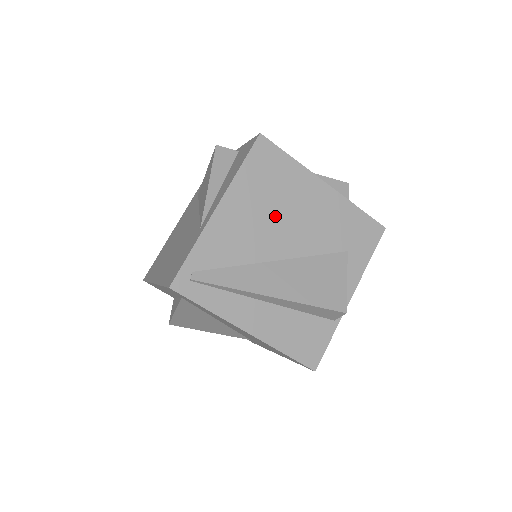
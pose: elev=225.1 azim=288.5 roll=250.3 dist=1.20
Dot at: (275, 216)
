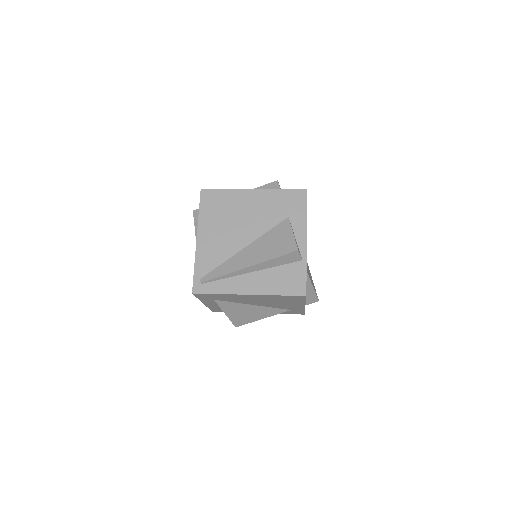
Dot at: (232, 225)
